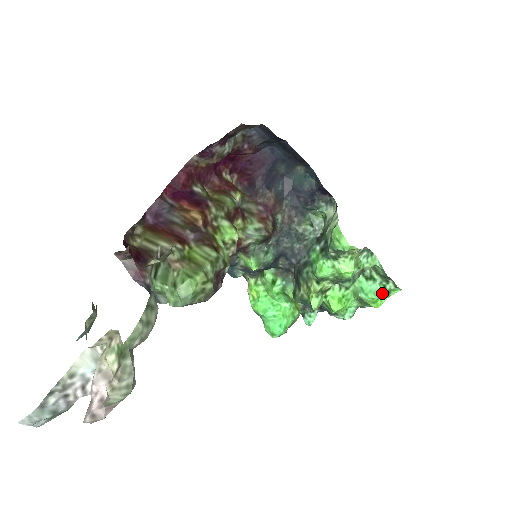
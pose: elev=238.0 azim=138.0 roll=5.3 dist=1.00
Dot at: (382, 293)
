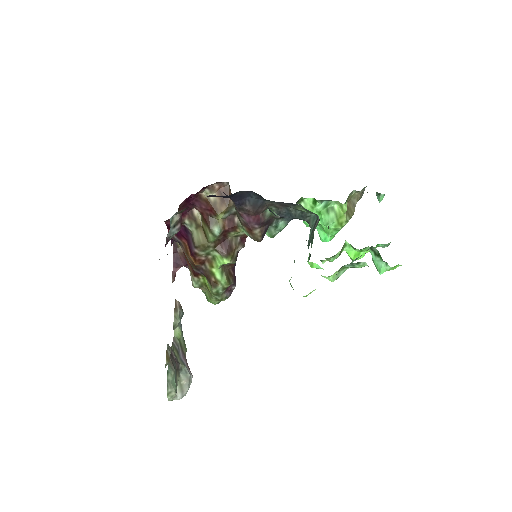
Dot at: (390, 268)
